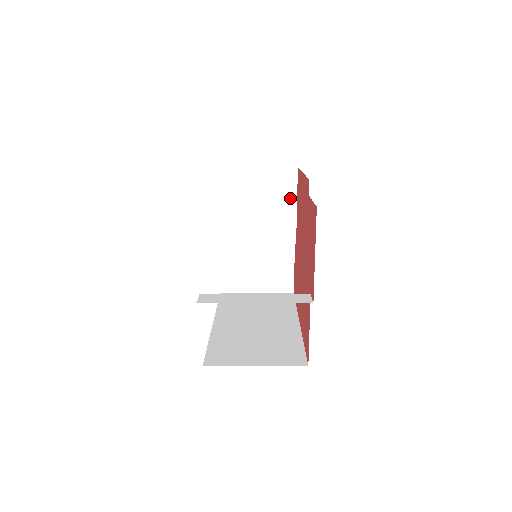
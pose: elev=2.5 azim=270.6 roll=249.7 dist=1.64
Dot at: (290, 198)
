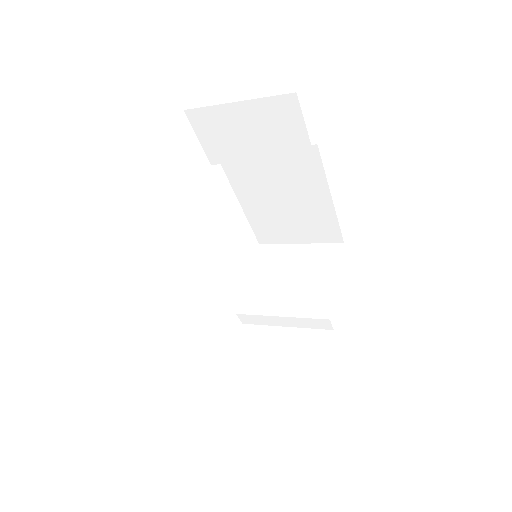
Dot at: (331, 271)
